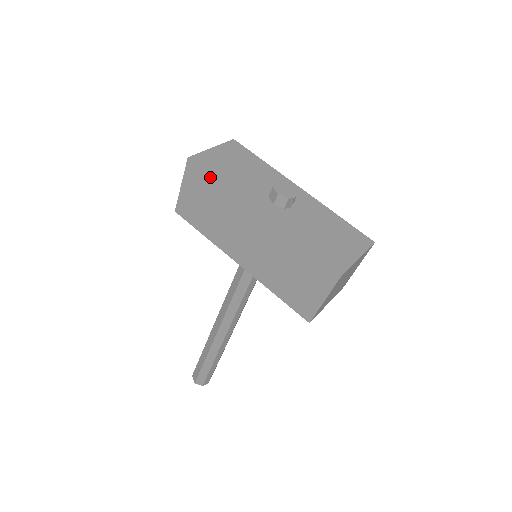
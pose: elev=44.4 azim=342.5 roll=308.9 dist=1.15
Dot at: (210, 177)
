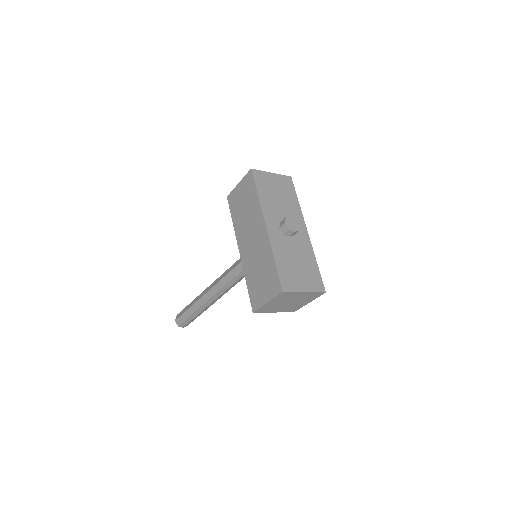
Dot at: (255, 188)
